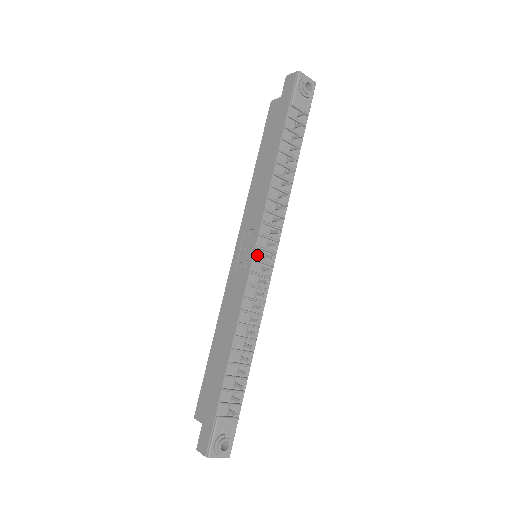
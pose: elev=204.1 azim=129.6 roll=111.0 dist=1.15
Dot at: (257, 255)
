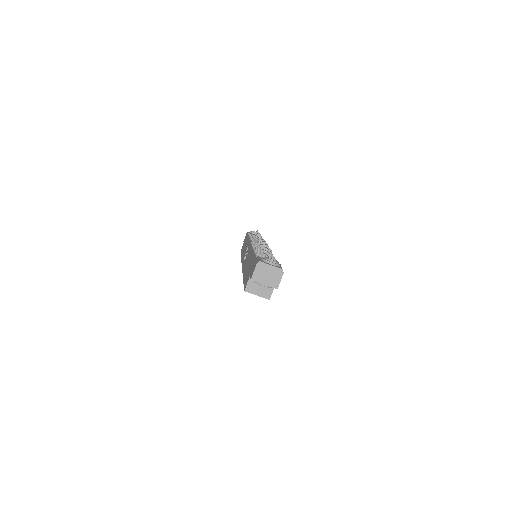
Dot at: occluded
